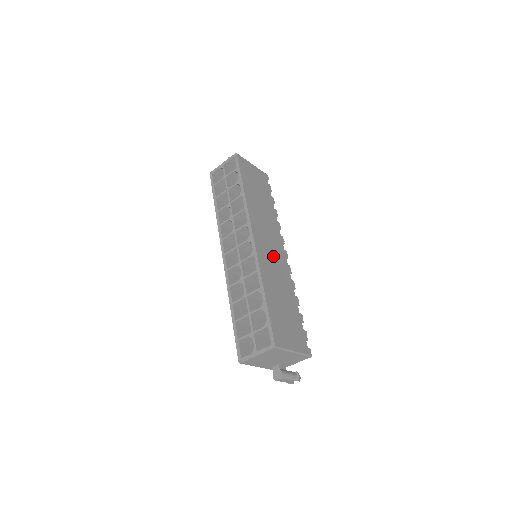
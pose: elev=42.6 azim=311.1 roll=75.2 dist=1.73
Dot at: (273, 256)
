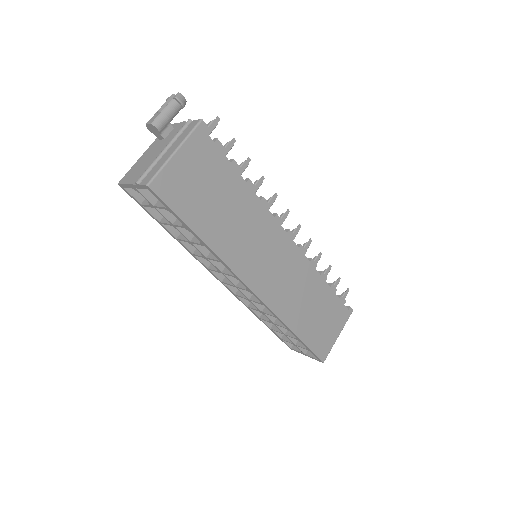
Dot at: (281, 272)
